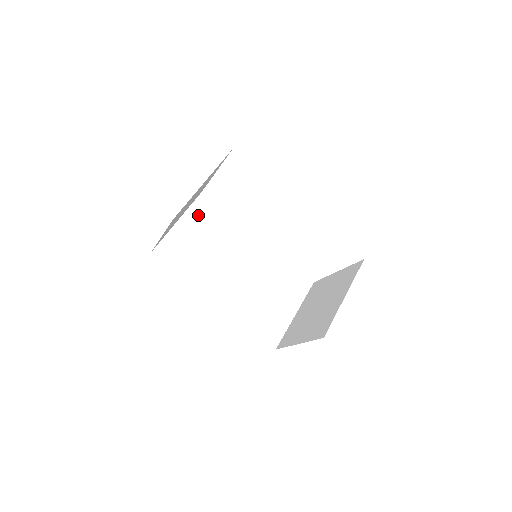
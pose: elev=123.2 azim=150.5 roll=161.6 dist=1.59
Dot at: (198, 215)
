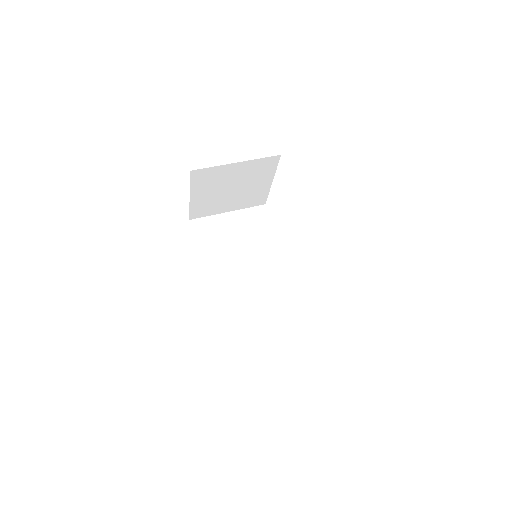
Dot at: (248, 218)
